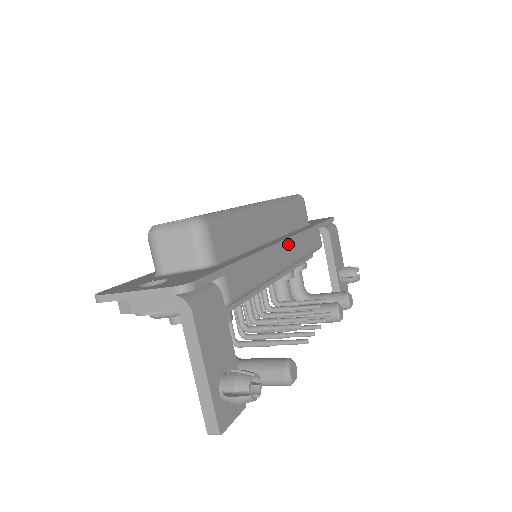
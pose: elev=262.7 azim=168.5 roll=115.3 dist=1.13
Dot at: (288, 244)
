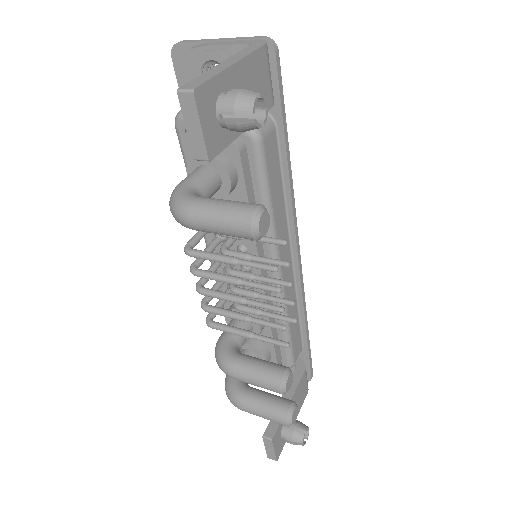
Dot at: (292, 270)
